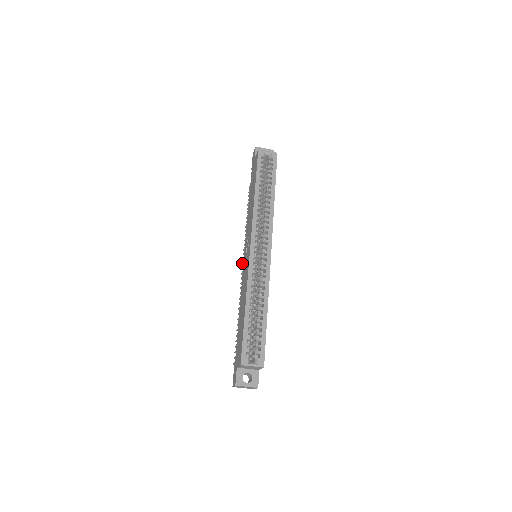
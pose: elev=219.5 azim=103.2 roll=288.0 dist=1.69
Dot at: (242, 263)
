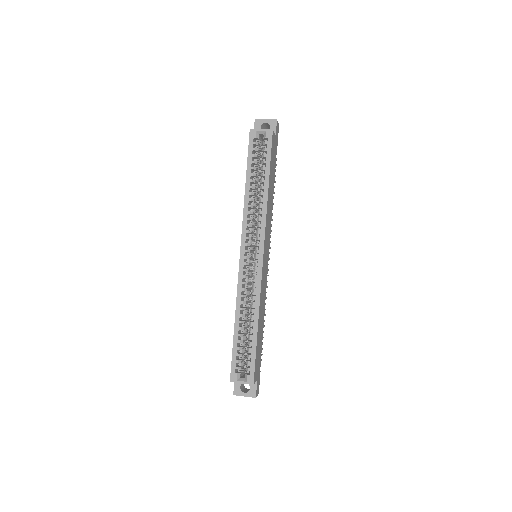
Dot at: occluded
